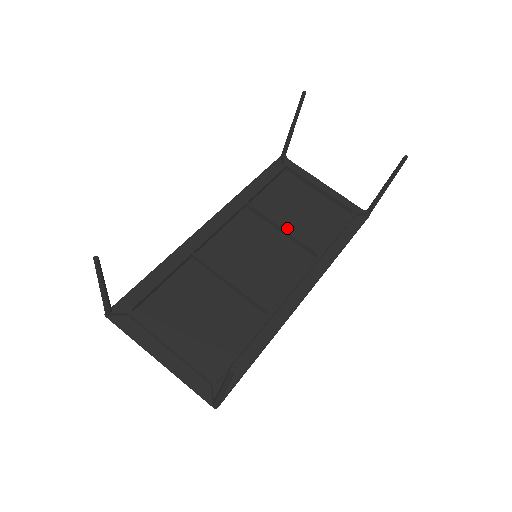
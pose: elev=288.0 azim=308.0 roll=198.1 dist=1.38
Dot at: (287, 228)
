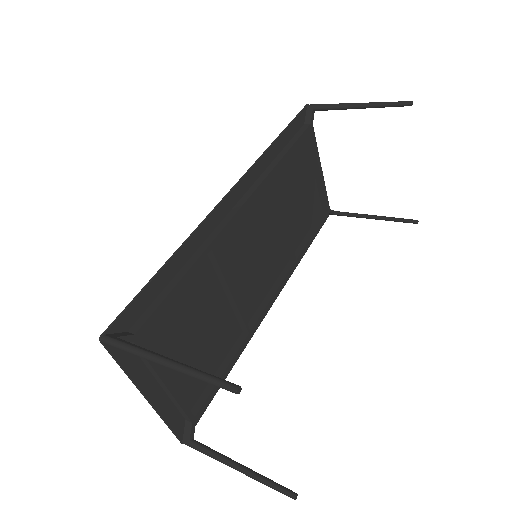
Dot at: occluded
